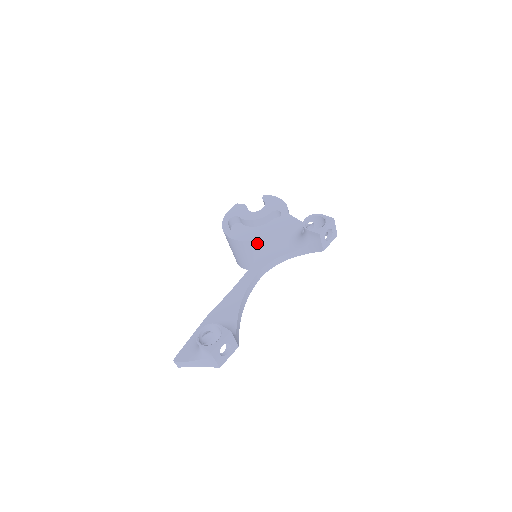
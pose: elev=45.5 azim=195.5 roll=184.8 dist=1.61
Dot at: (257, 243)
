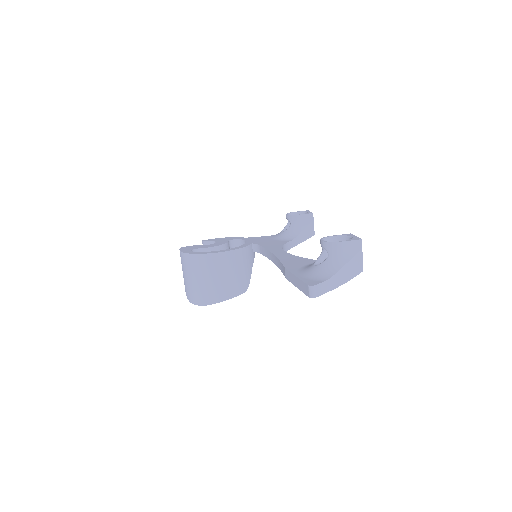
Dot at: (244, 252)
